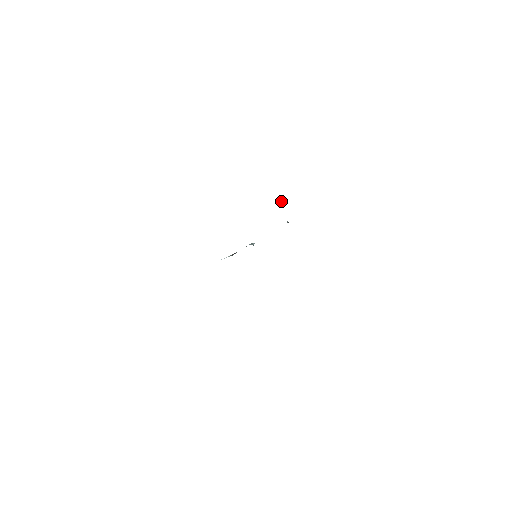
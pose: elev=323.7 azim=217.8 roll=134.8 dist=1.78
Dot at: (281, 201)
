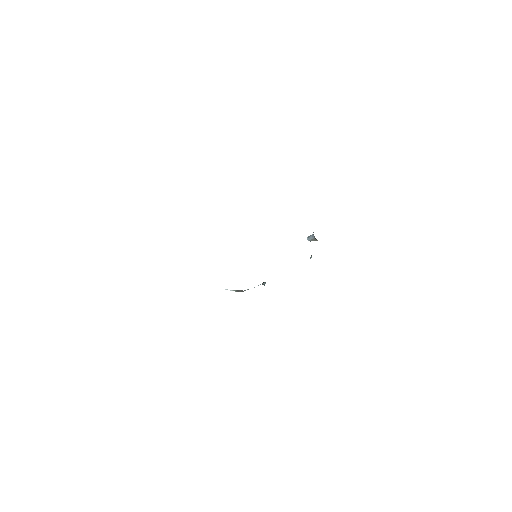
Dot at: (314, 236)
